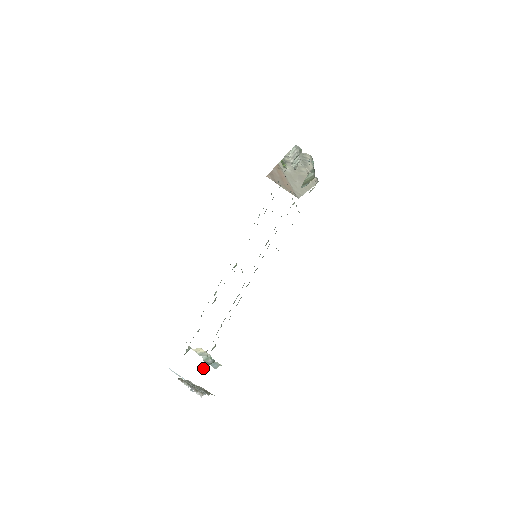
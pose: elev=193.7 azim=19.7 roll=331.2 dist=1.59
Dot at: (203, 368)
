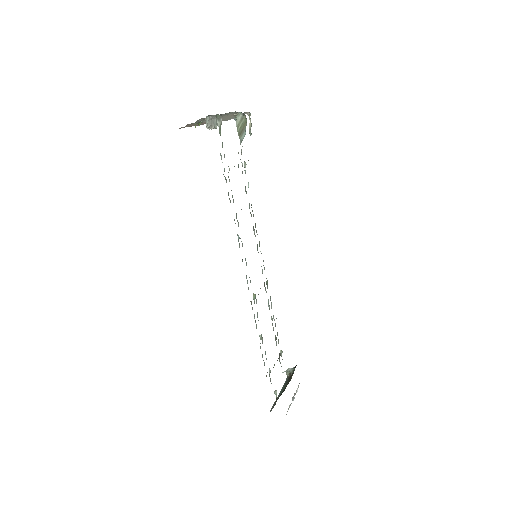
Dot at: (287, 375)
